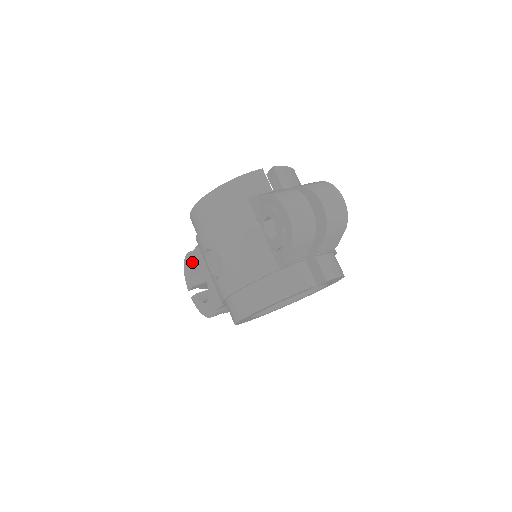
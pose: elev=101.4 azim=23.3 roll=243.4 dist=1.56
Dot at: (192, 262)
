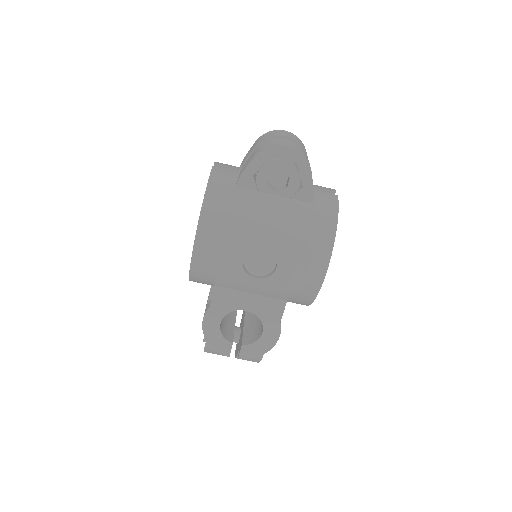
Dot at: (216, 318)
